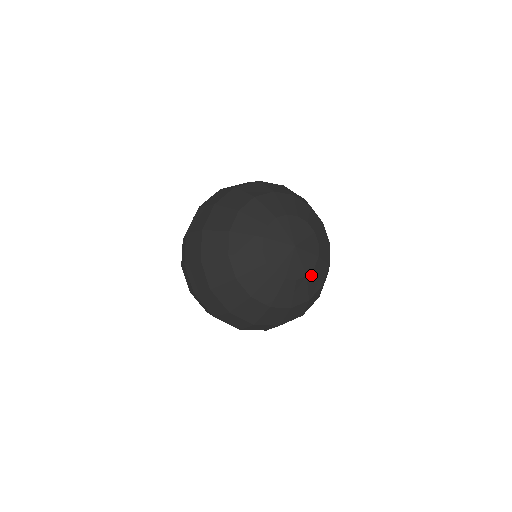
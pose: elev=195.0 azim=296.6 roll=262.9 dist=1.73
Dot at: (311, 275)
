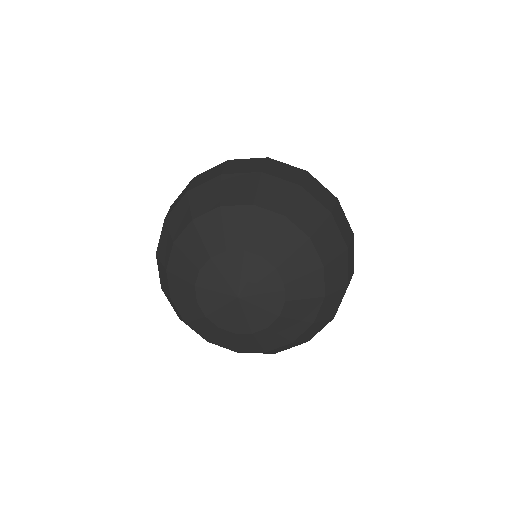
Dot at: (278, 323)
